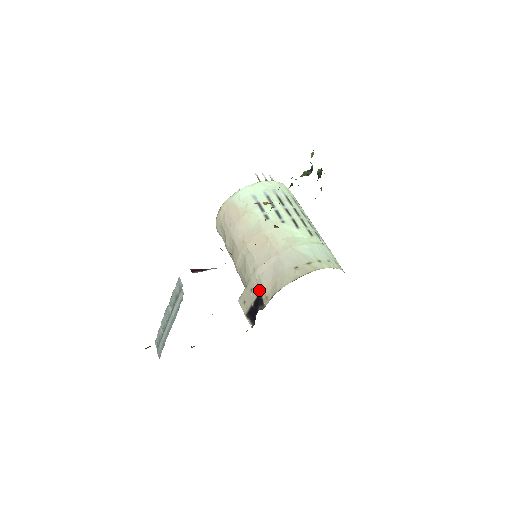
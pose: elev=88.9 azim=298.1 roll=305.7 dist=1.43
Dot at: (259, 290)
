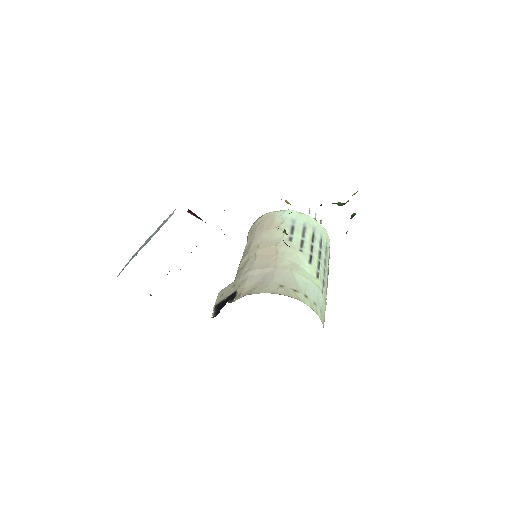
Dot at: (239, 287)
